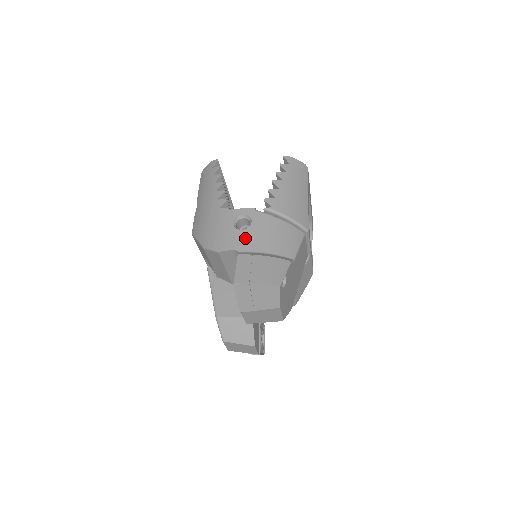
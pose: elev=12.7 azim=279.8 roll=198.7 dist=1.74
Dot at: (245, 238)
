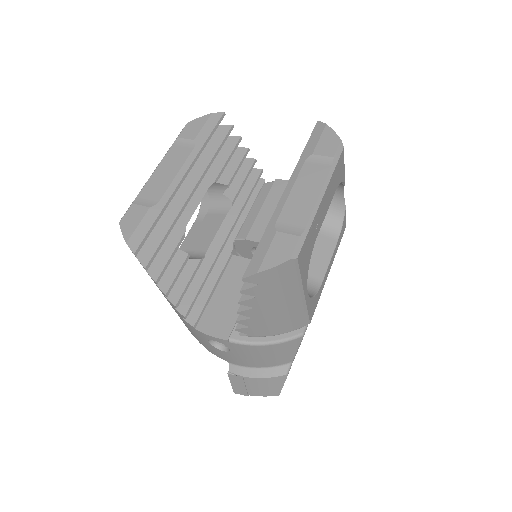
Dot at: (229, 357)
